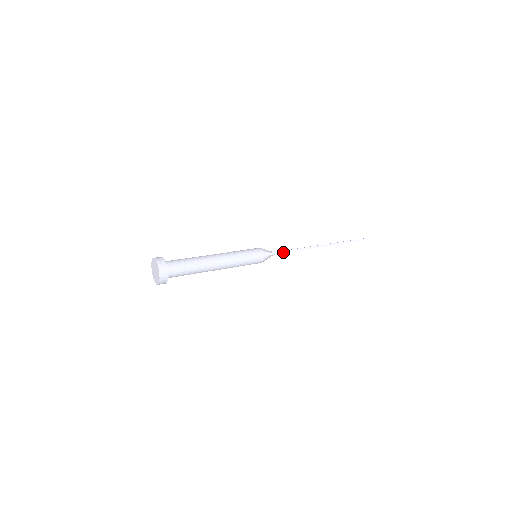
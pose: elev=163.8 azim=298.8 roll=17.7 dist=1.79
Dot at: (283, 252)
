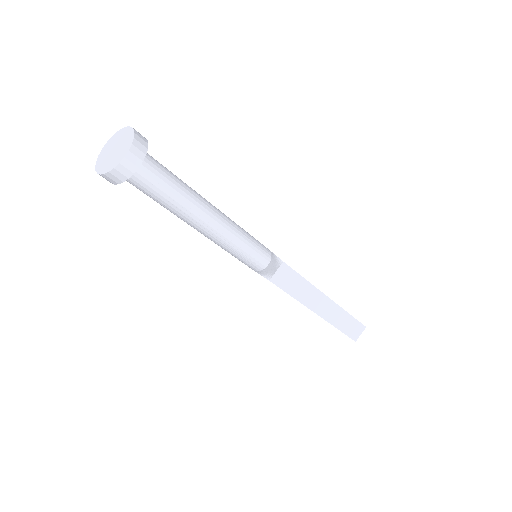
Dot at: (289, 266)
